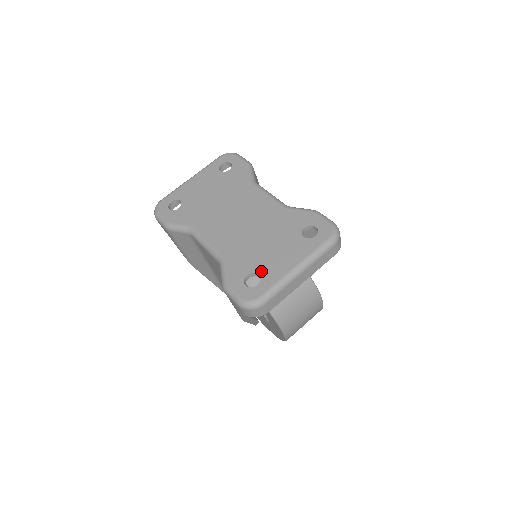
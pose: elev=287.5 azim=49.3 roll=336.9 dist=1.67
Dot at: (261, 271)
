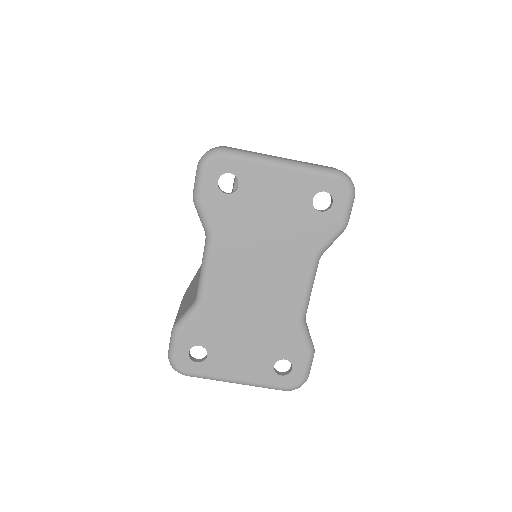
Dot at: (213, 355)
